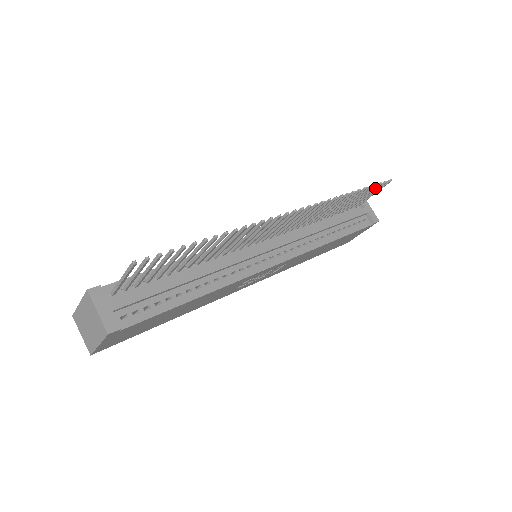
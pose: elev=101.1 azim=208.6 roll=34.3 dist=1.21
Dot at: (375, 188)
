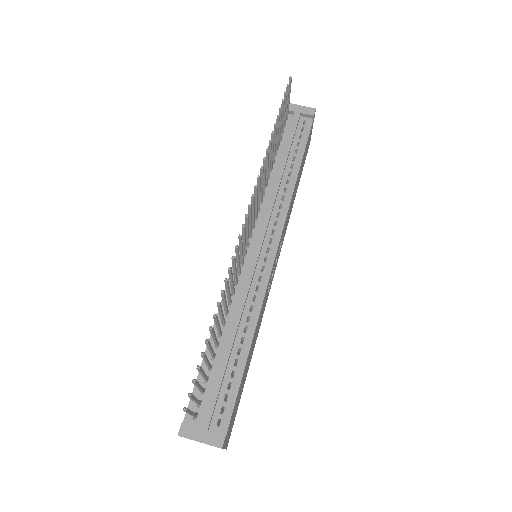
Dot at: (285, 100)
